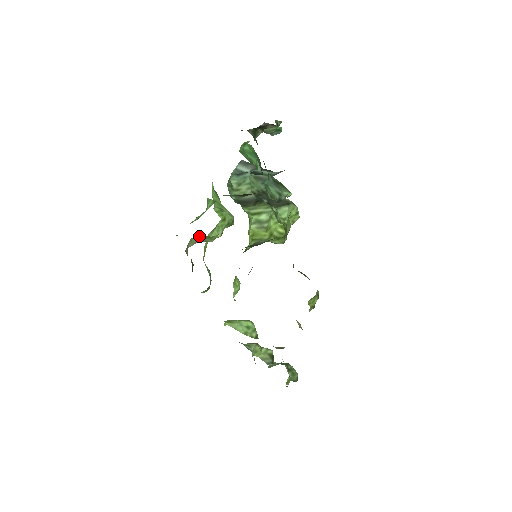
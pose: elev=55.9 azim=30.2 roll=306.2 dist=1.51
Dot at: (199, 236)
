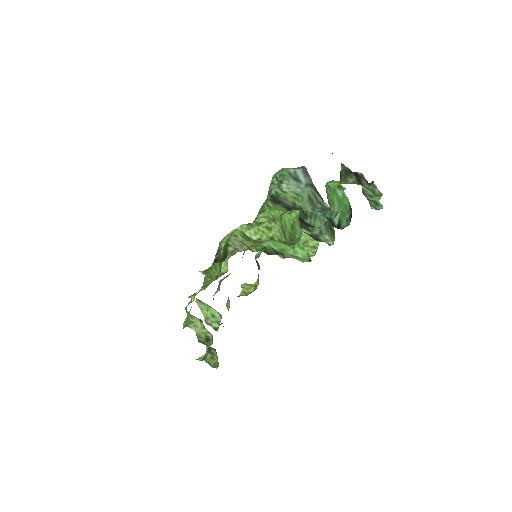
Dot at: (244, 235)
